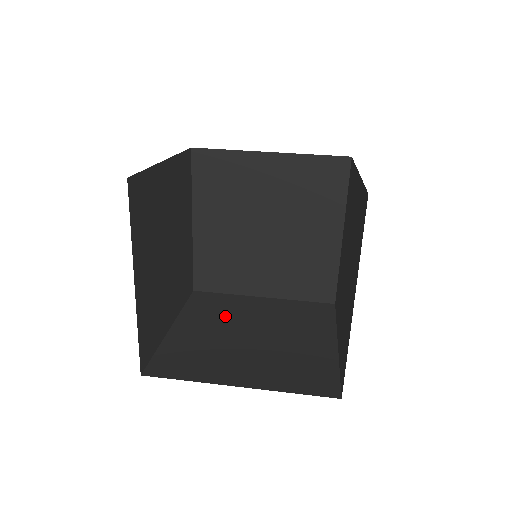
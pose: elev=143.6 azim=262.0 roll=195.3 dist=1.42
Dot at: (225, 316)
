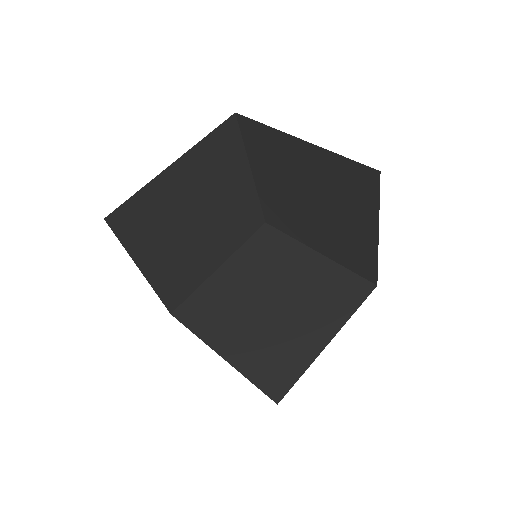
Dot at: (231, 308)
